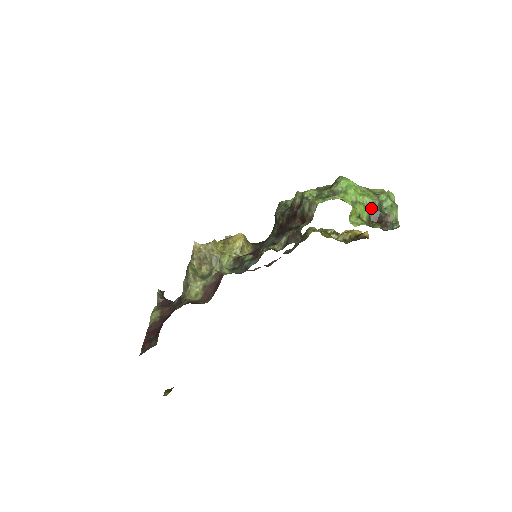
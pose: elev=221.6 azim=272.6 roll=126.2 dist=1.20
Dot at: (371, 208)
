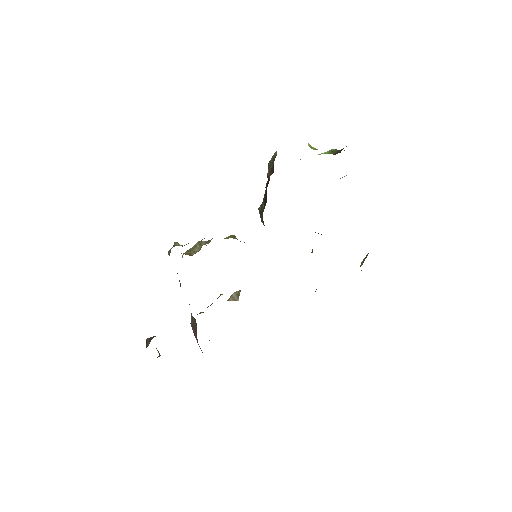
Dot at: (331, 153)
